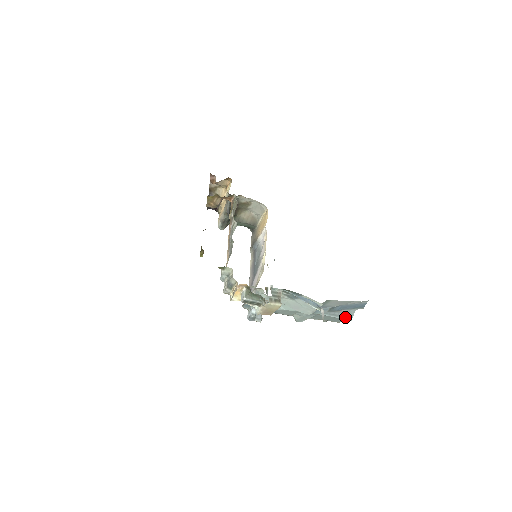
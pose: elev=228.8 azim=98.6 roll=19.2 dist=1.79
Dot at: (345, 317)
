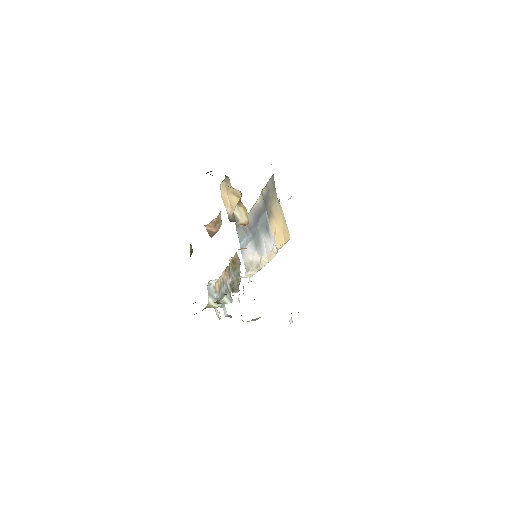
Dot at: occluded
